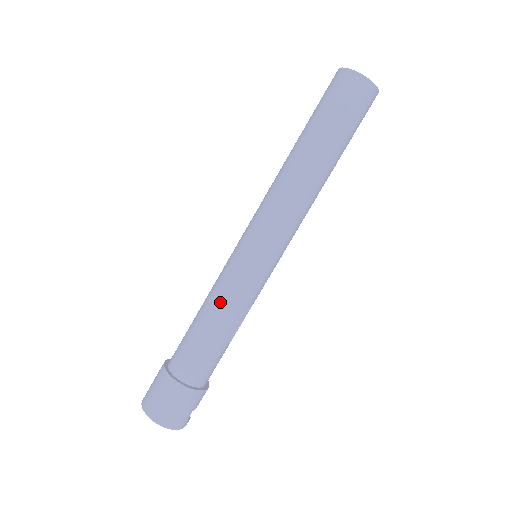
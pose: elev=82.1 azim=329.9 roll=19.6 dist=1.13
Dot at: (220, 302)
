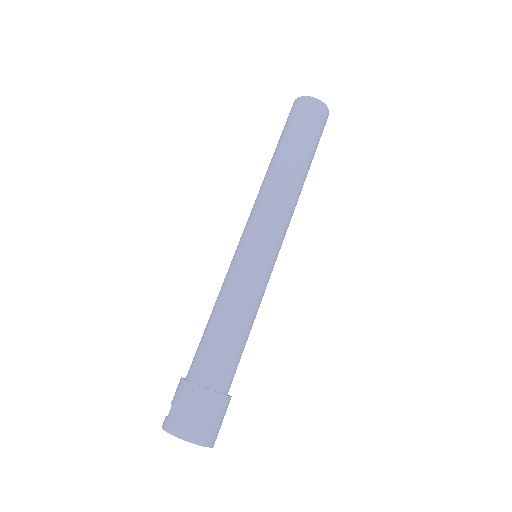
Dot at: (242, 301)
